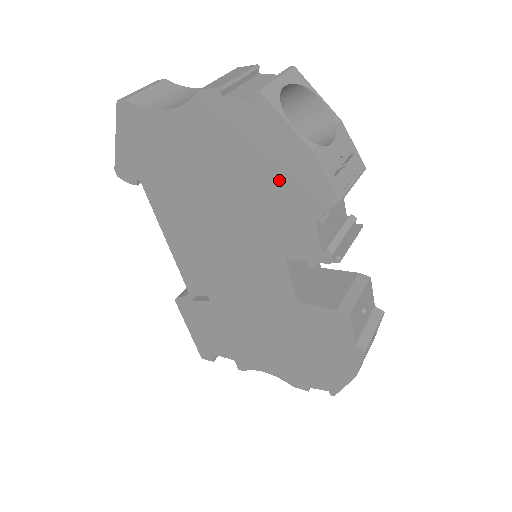
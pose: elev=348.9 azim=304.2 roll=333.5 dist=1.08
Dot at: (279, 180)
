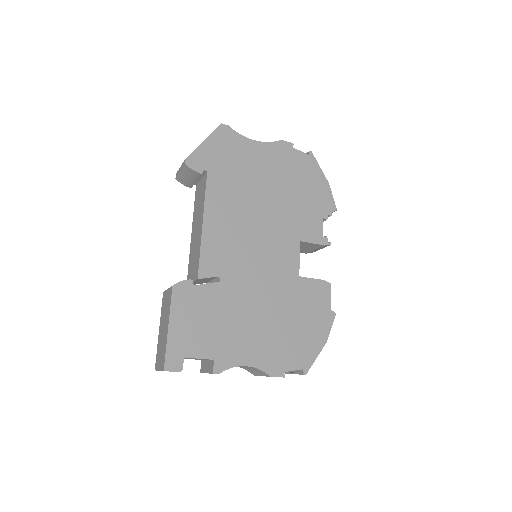
Dot at: (310, 193)
